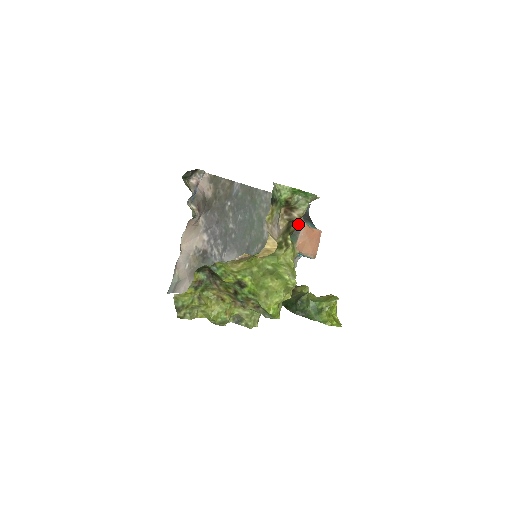
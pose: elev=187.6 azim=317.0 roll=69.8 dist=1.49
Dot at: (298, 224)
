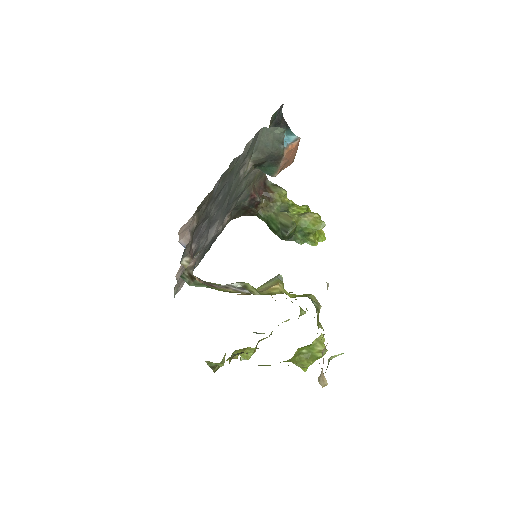
Dot at: (278, 155)
